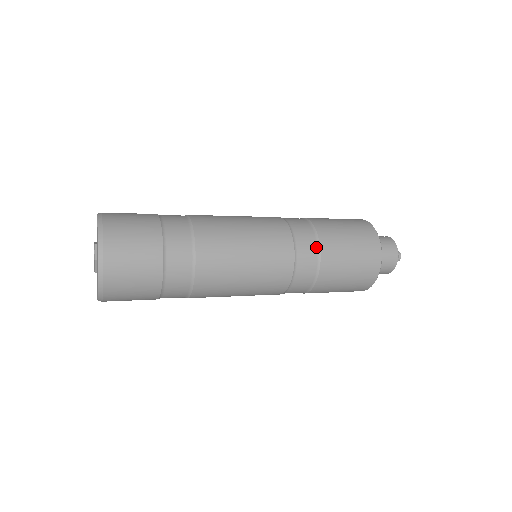
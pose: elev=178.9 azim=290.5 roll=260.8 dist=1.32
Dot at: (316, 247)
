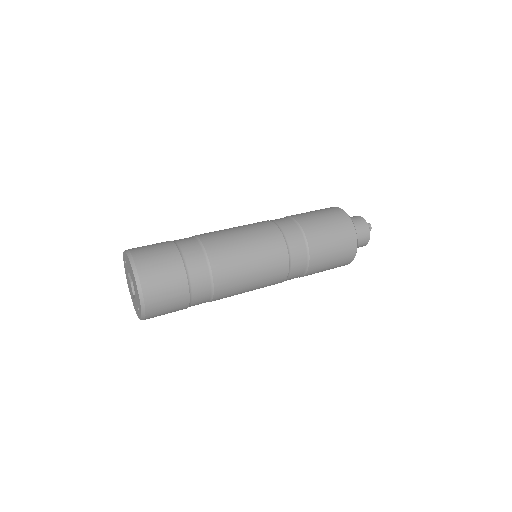
Dot at: (296, 226)
